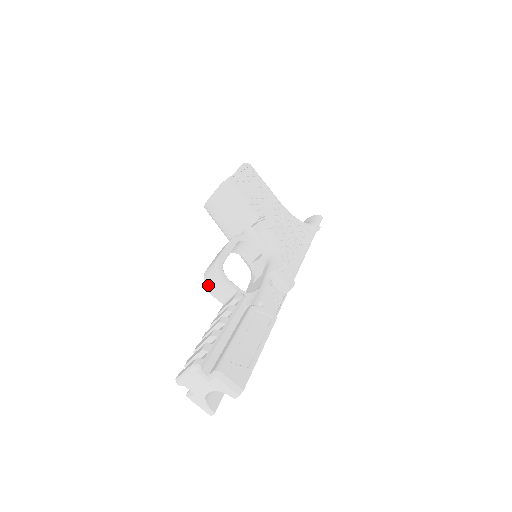
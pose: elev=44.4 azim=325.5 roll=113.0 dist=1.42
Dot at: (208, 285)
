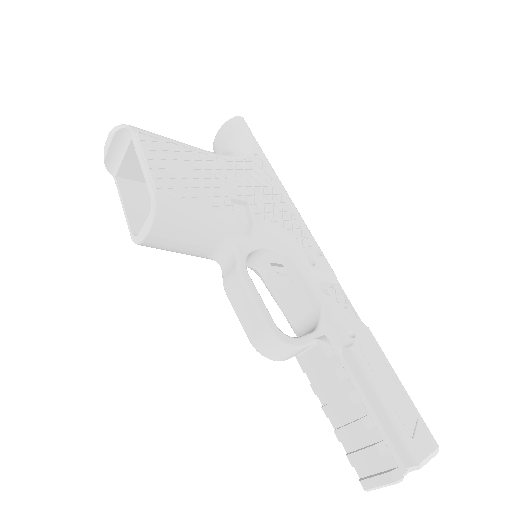
Dot at: (275, 358)
